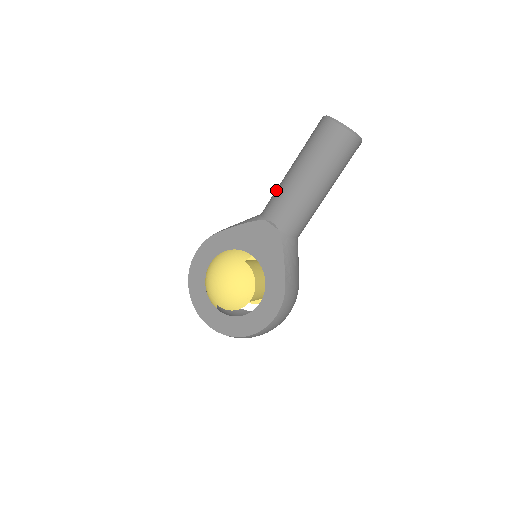
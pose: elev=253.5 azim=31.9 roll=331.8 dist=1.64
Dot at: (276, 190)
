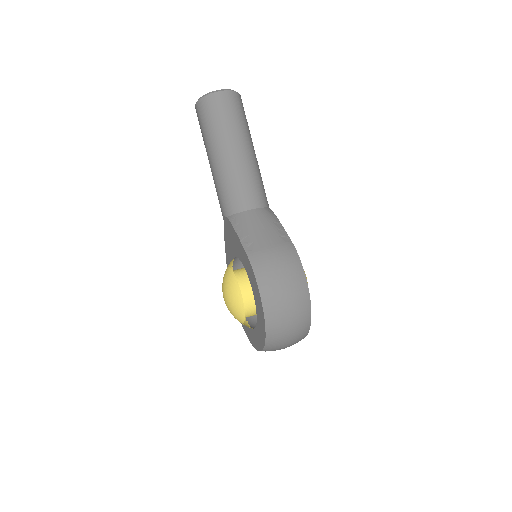
Dot at: occluded
